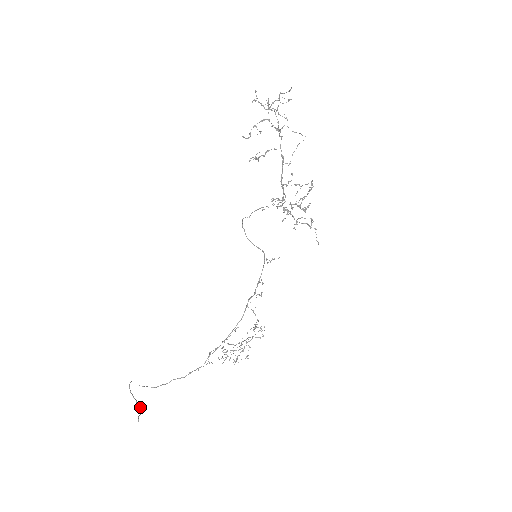
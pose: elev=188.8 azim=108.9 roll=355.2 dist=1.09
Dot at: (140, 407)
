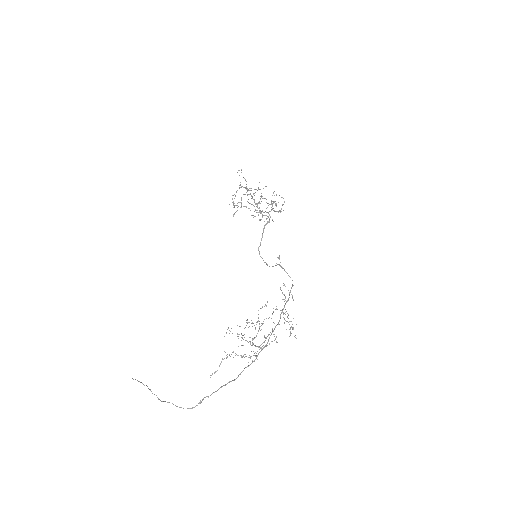
Dot at: occluded
